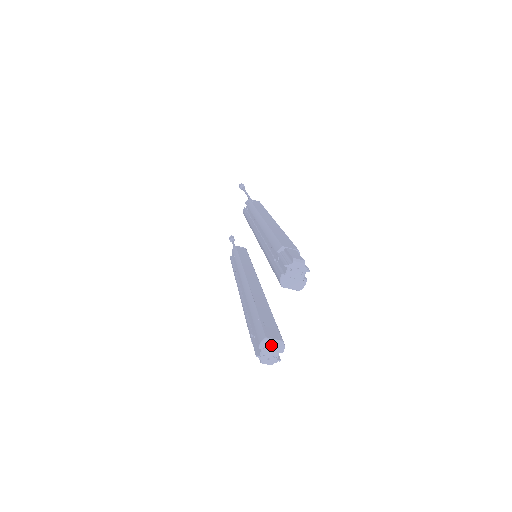
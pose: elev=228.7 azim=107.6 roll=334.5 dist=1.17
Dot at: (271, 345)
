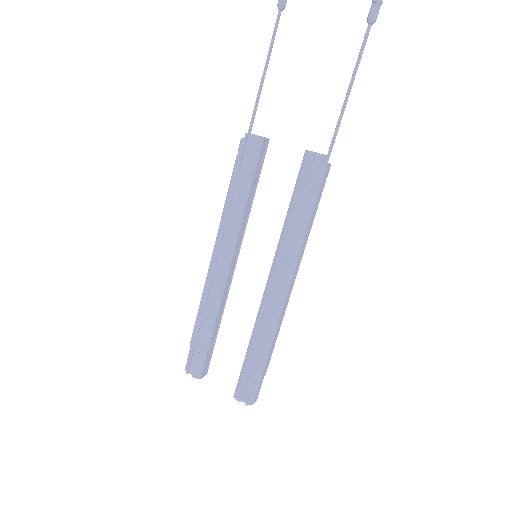
Dot at: occluded
